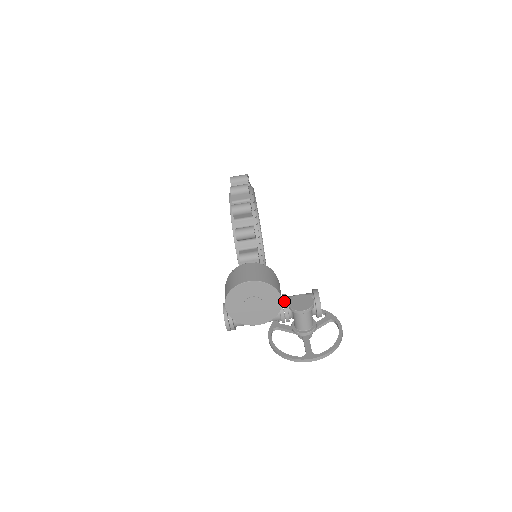
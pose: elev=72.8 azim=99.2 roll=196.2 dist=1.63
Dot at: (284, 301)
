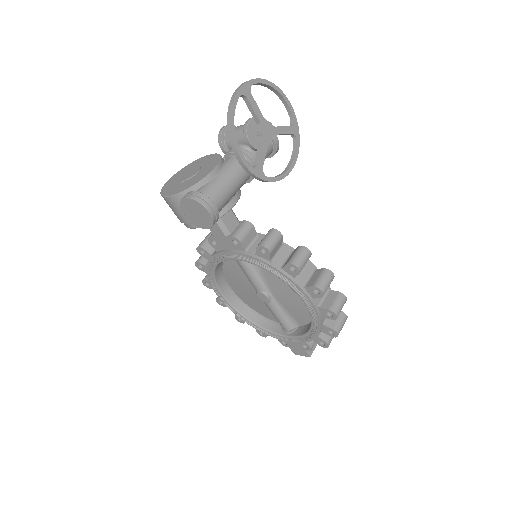
Dot at: occluded
